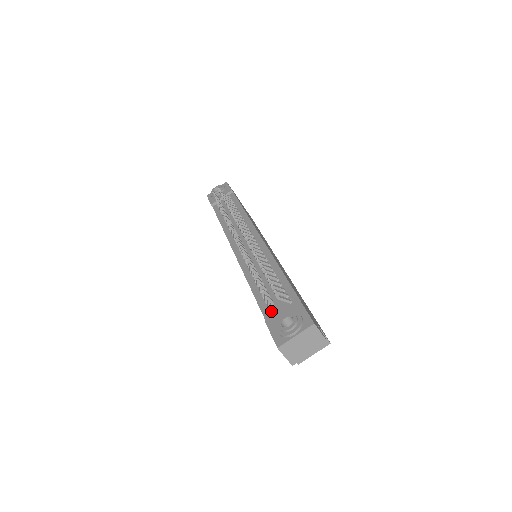
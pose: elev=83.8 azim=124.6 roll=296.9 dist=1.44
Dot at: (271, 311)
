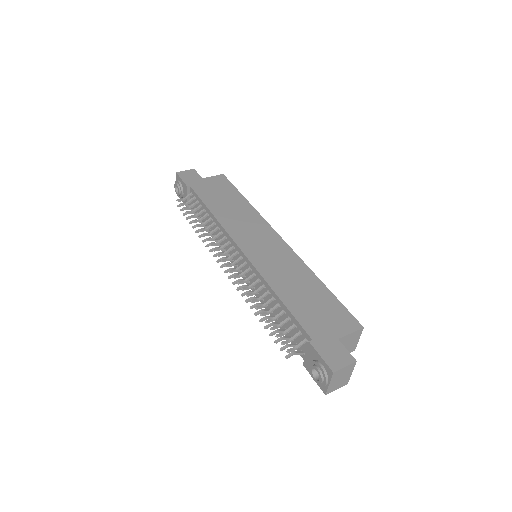
Dot at: (300, 354)
